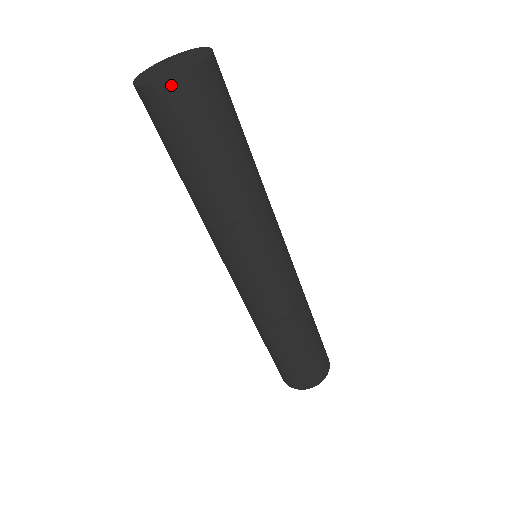
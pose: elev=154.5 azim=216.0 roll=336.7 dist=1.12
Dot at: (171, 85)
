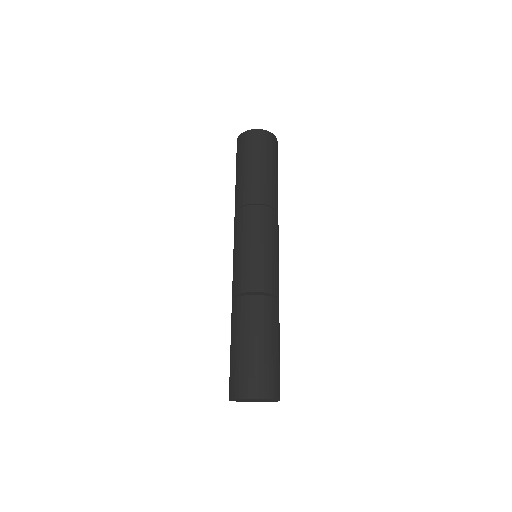
Dot at: (274, 137)
